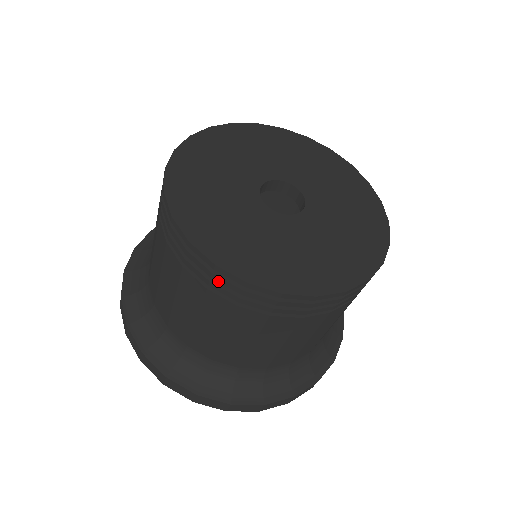
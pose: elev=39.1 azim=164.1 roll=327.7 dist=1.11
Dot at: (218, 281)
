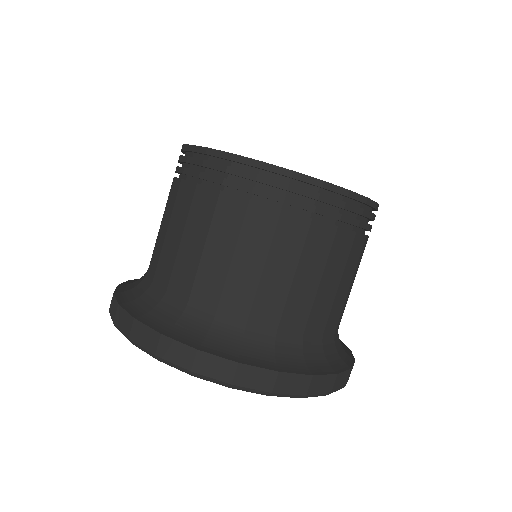
Dot at: (295, 192)
